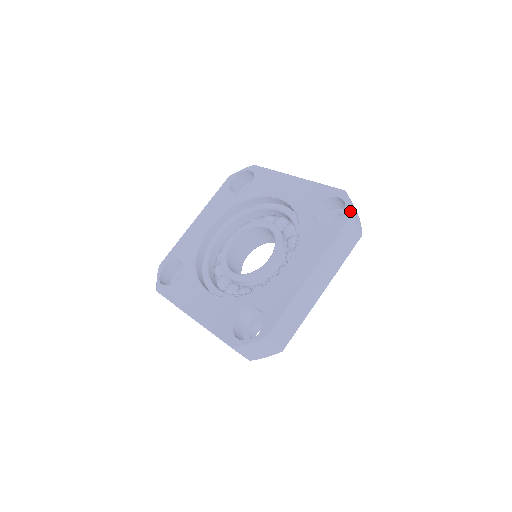
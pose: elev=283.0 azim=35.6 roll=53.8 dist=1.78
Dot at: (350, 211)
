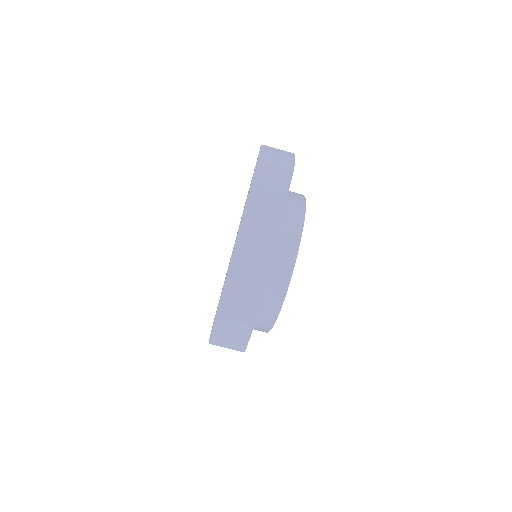
Dot at: occluded
